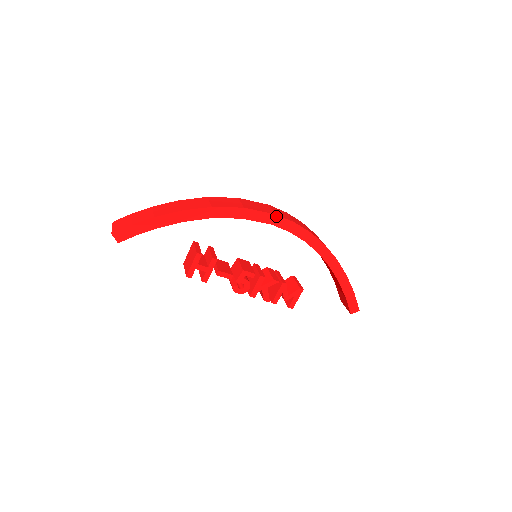
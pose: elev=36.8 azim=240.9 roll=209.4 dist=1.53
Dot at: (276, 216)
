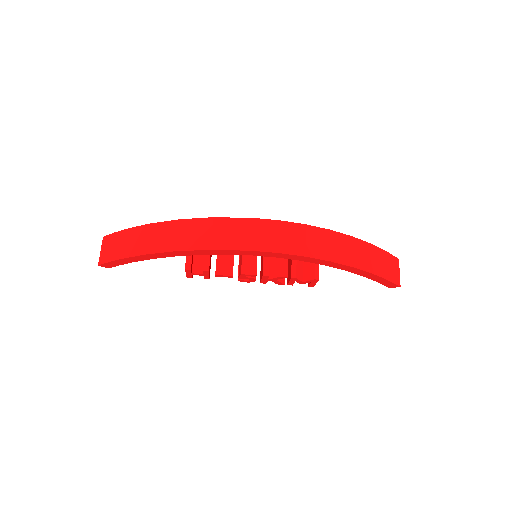
Dot at: (253, 251)
